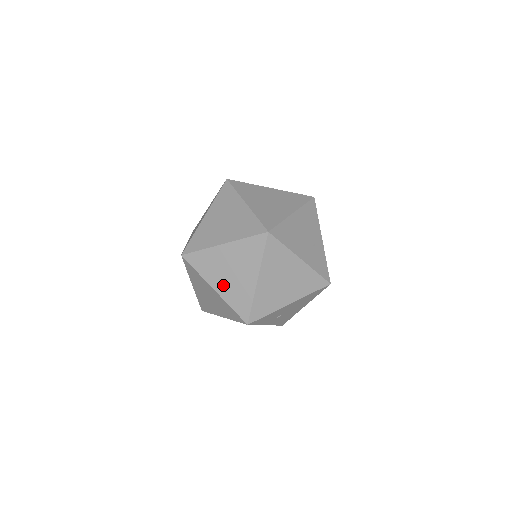
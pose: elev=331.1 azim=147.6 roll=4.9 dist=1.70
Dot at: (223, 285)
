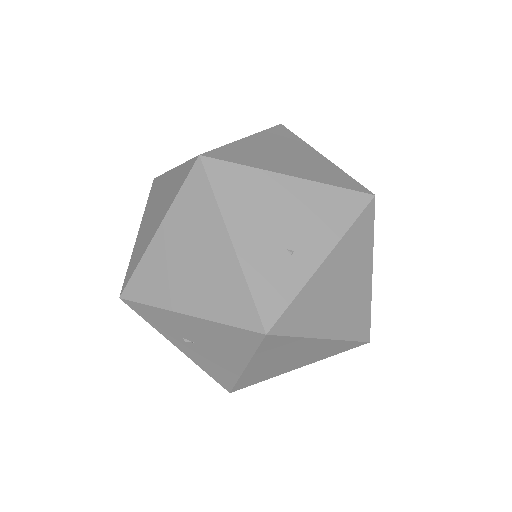
Dot at: (143, 228)
